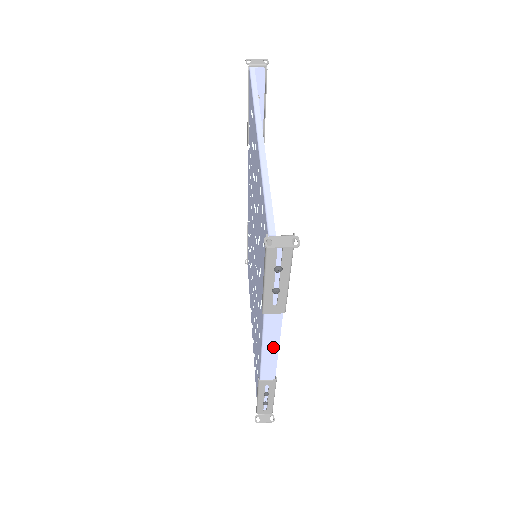
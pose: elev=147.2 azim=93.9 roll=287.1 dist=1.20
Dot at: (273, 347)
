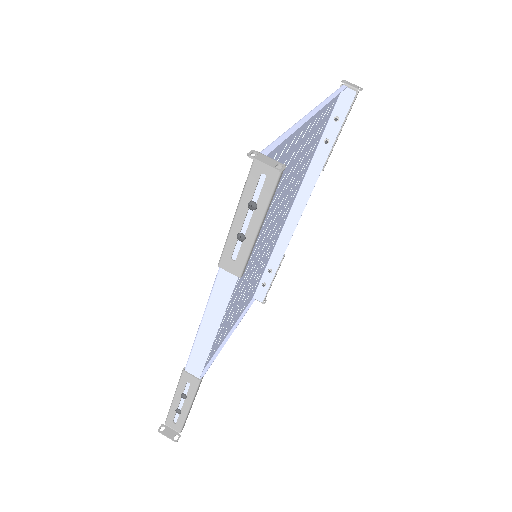
Dot at: (213, 325)
